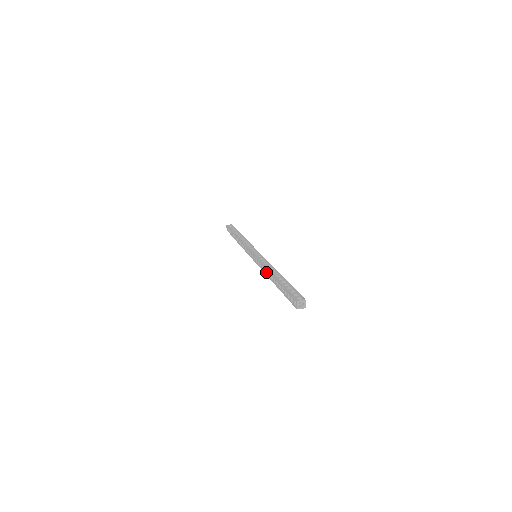
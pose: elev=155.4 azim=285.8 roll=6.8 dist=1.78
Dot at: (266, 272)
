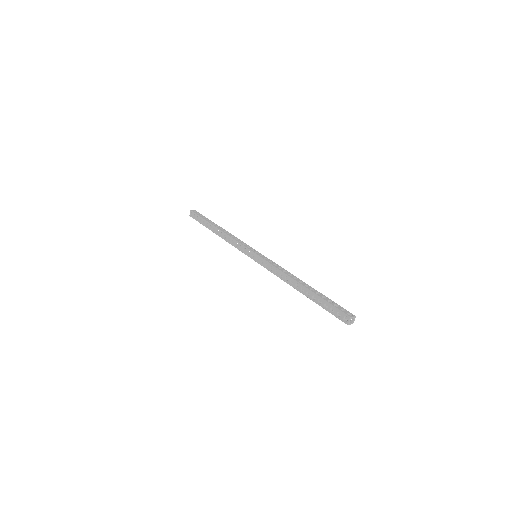
Dot at: (284, 278)
